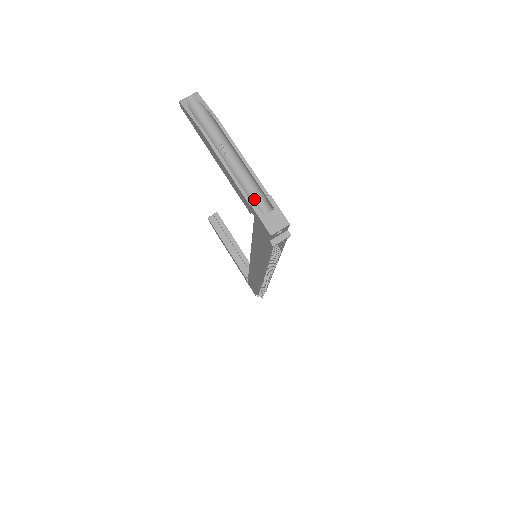
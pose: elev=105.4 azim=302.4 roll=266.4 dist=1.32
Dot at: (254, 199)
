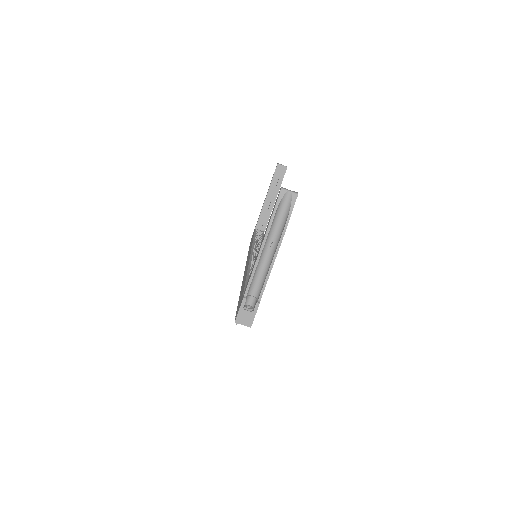
Dot at: (253, 290)
